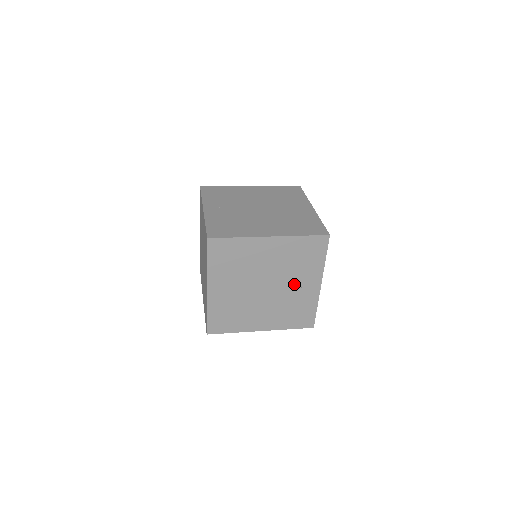
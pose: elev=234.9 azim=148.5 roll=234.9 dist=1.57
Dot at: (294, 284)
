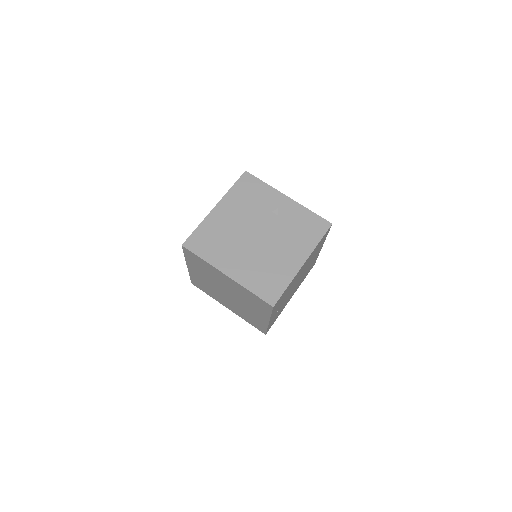
Dot at: (272, 214)
